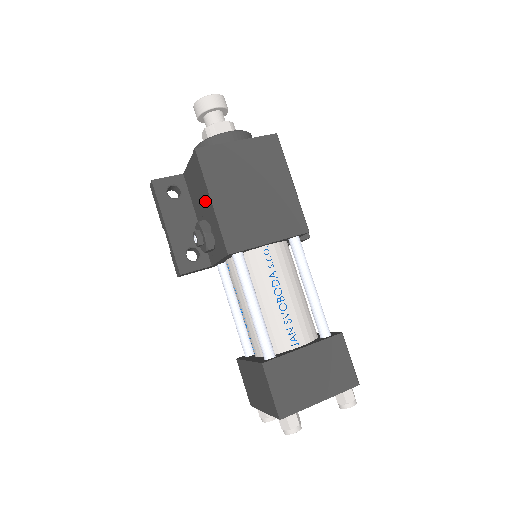
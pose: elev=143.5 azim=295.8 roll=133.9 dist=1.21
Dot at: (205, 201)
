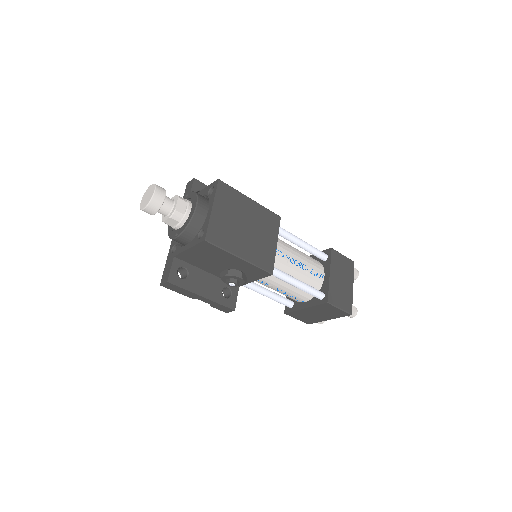
Dot at: (227, 261)
